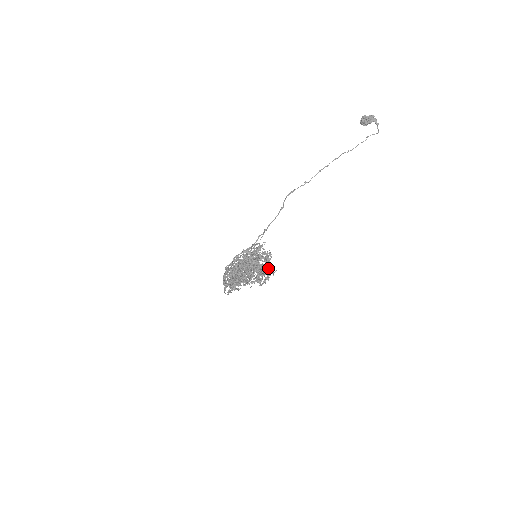
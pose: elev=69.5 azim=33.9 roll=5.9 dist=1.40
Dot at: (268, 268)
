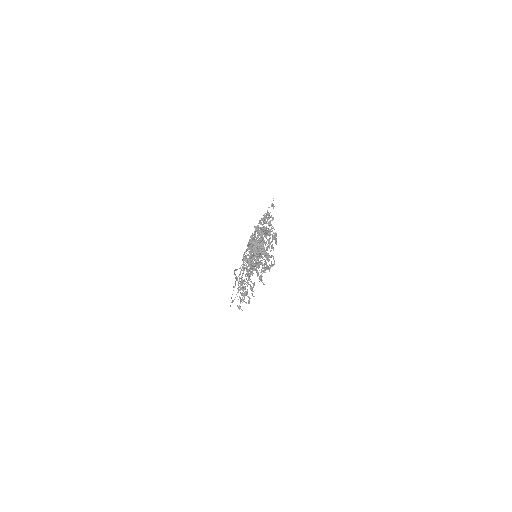
Dot at: (265, 269)
